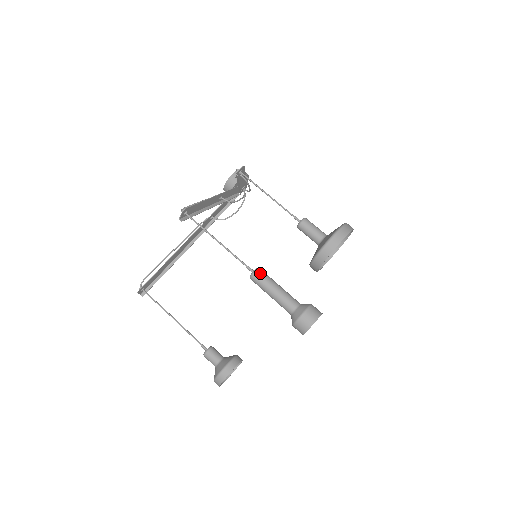
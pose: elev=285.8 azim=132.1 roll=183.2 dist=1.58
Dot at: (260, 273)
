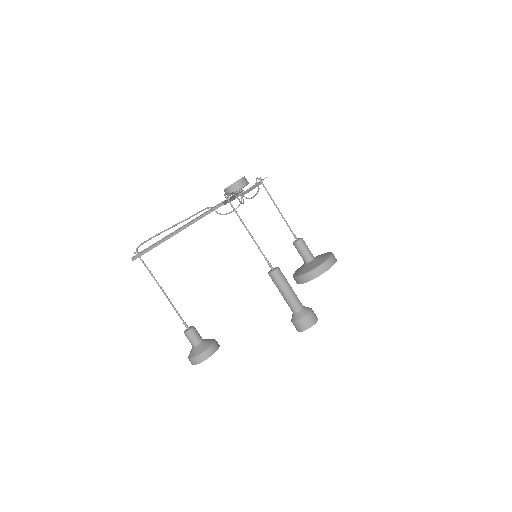
Dot at: (281, 272)
